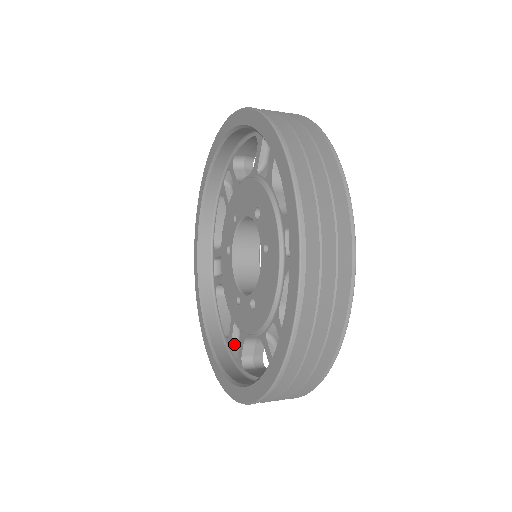
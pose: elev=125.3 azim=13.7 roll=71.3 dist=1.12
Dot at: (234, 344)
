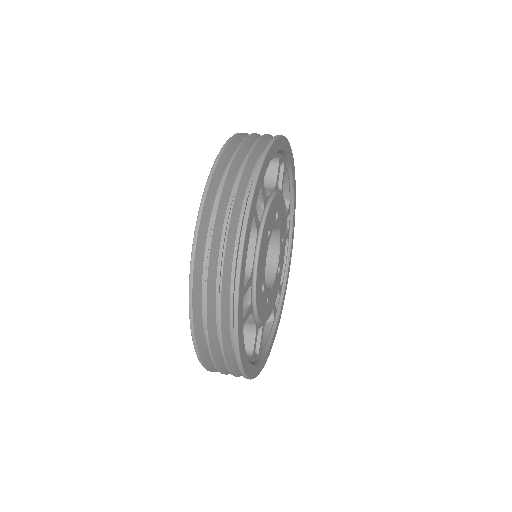
Dot at: occluded
